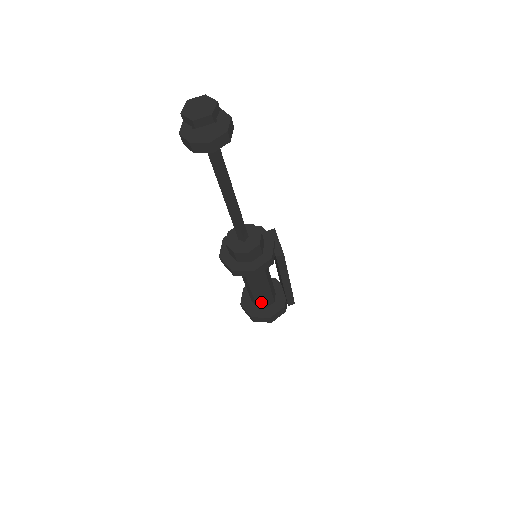
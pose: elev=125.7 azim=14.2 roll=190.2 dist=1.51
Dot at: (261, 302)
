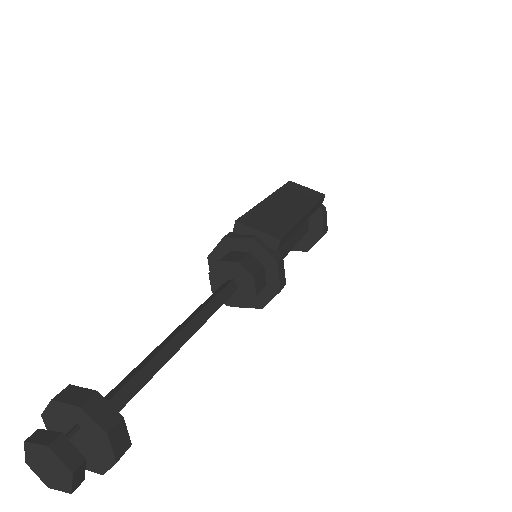
Dot at: occluded
